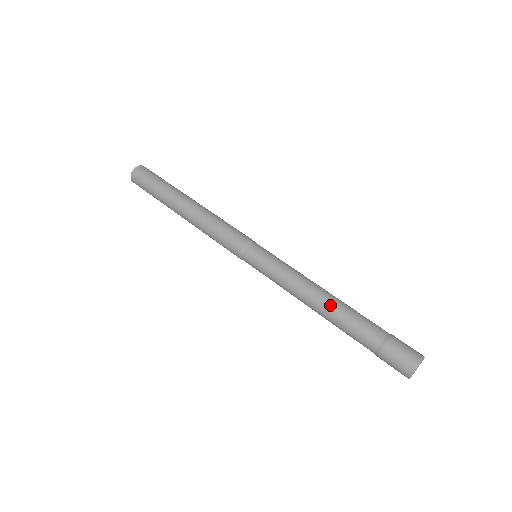
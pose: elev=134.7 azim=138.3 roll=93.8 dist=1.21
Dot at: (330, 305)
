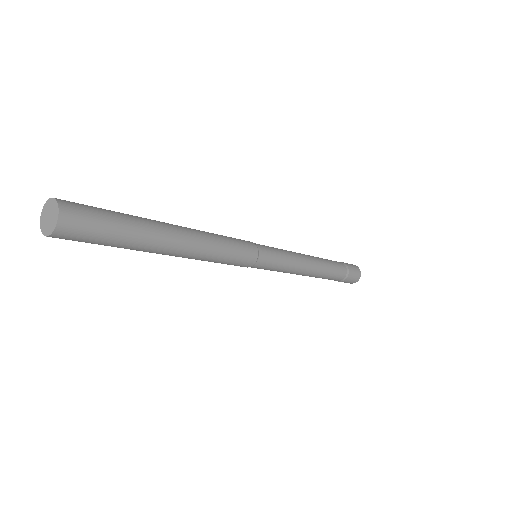
Dot at: (320, 272)
